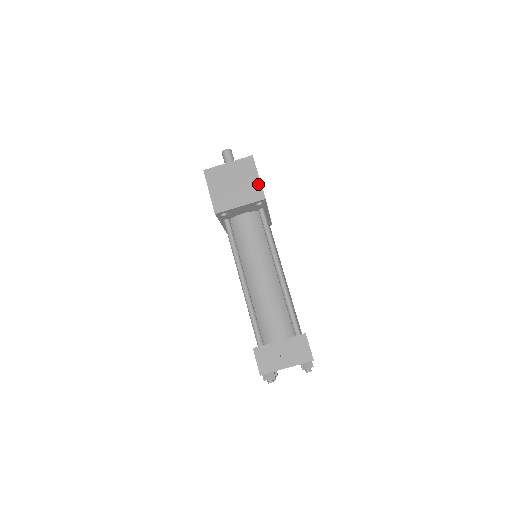
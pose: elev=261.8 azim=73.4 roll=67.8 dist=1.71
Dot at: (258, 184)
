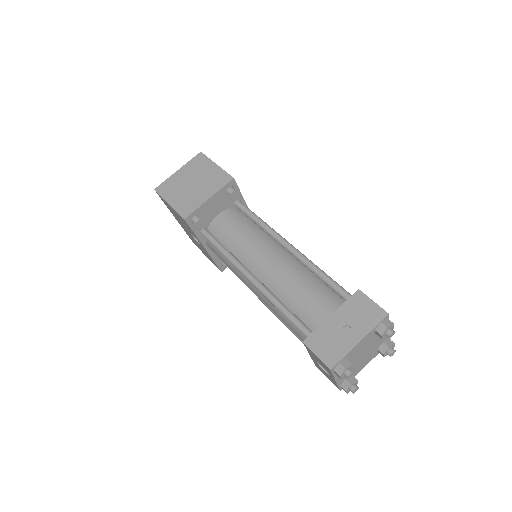
Dot at: (219, 170)
